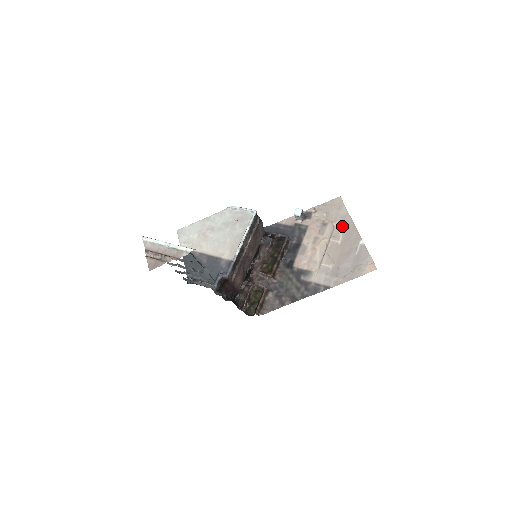
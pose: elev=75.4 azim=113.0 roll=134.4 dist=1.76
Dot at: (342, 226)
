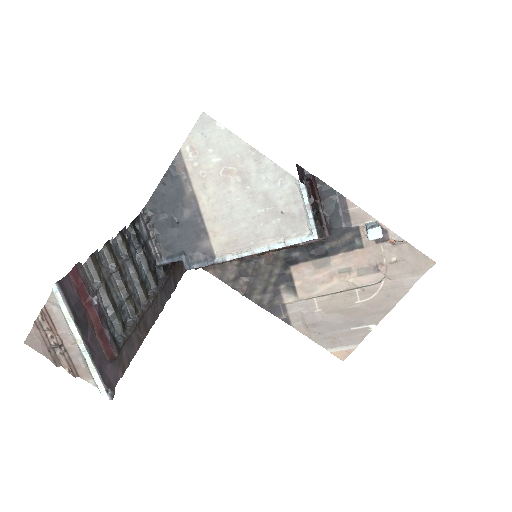
Dot at: (385, 292)
